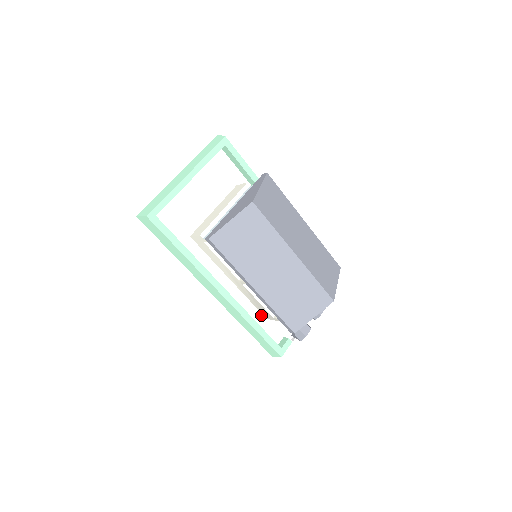
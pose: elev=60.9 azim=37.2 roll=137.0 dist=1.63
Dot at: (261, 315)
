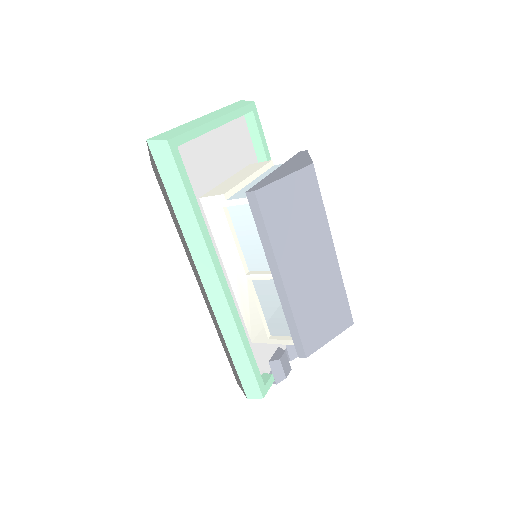
Dot at: (247, 335)
